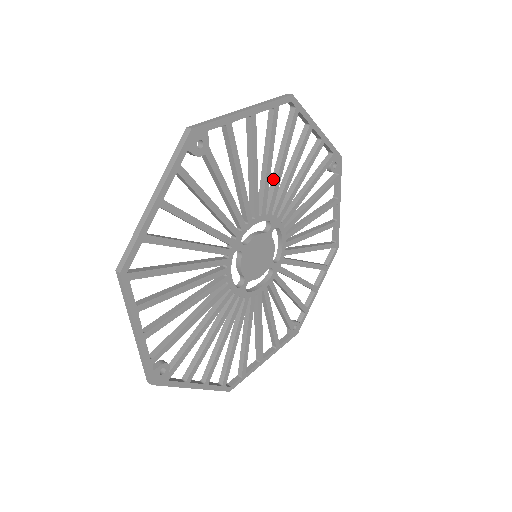
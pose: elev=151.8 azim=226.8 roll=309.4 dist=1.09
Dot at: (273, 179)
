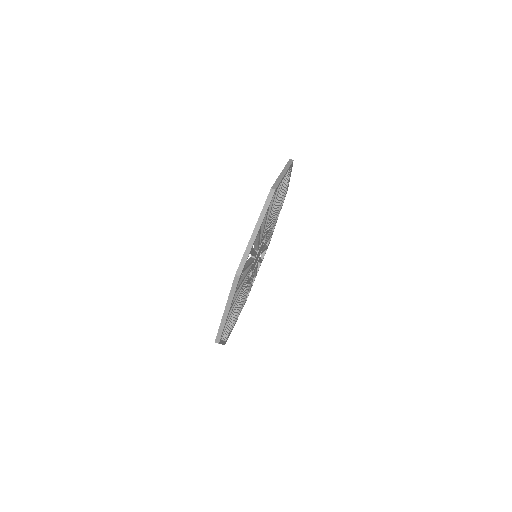
Dot at: occluded
